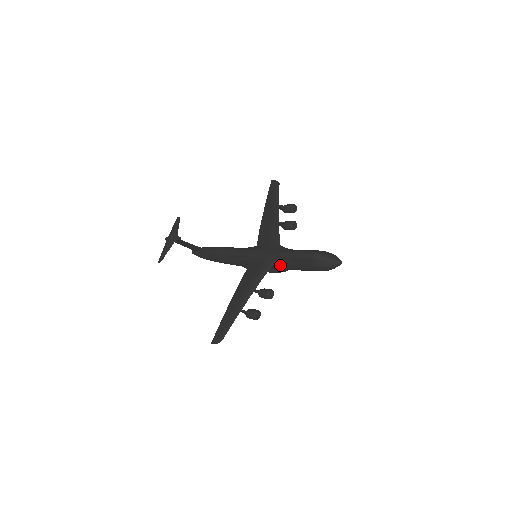
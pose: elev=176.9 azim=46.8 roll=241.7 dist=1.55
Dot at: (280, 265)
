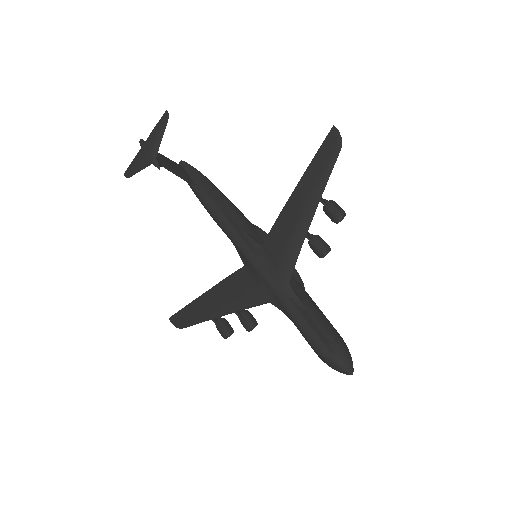
Dot at: occluded
